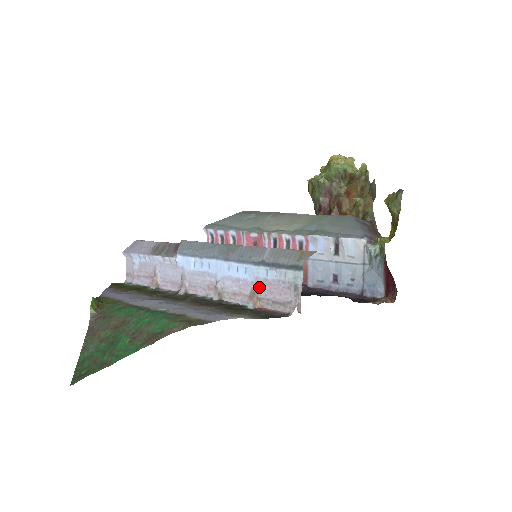
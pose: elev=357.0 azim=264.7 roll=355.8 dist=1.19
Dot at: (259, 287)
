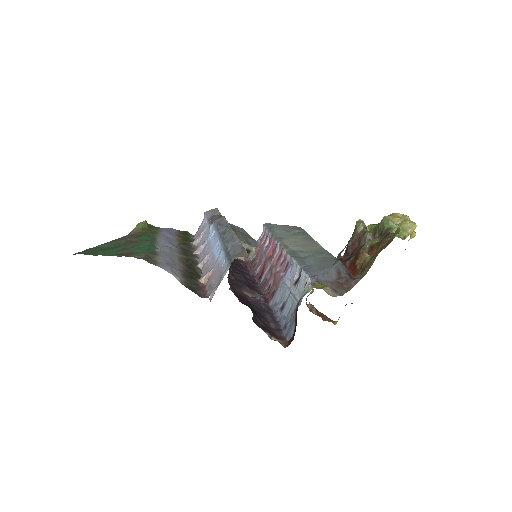
Dot at: (214, 268)
